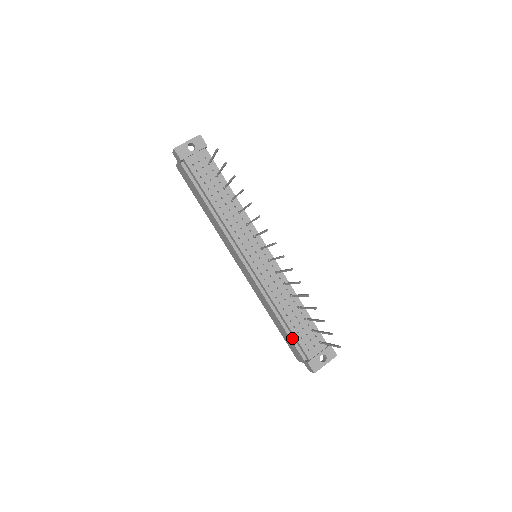
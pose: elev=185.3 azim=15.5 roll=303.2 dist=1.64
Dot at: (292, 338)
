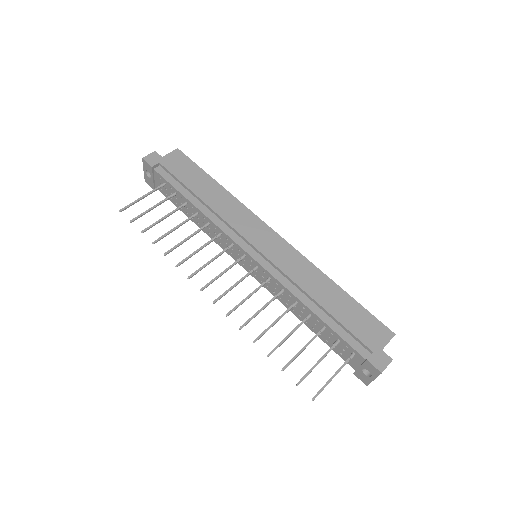
Dot at: occluded
